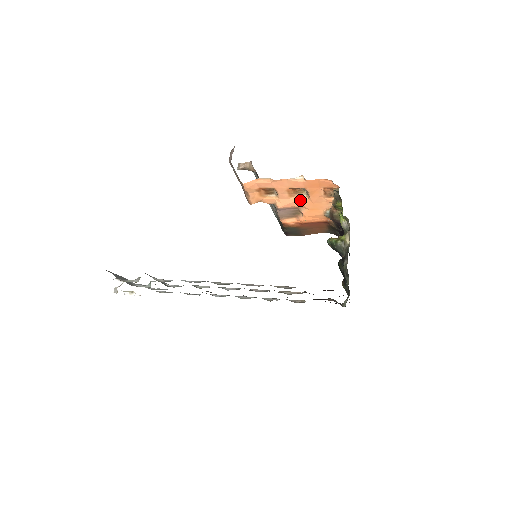
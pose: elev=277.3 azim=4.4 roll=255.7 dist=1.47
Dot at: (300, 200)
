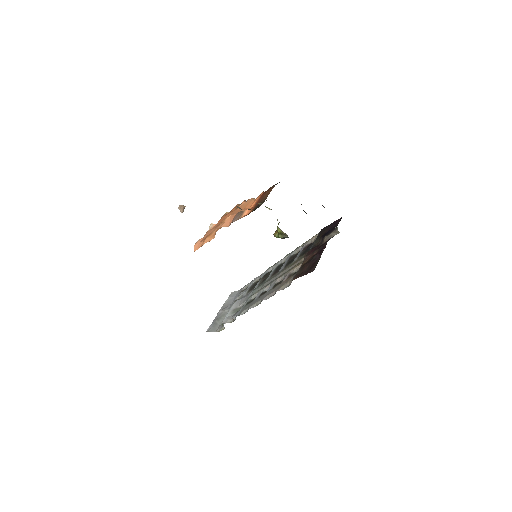
Dot at: (231, 215)
